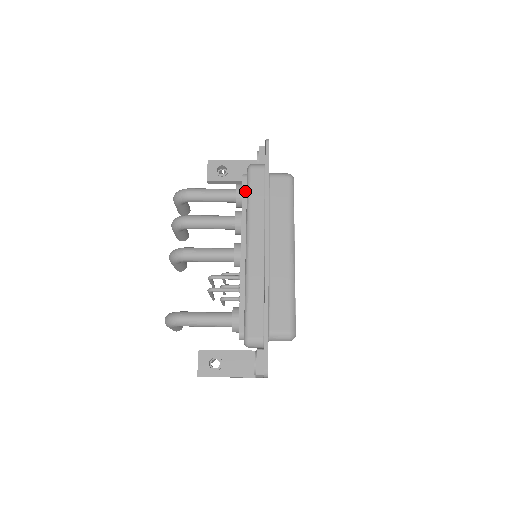
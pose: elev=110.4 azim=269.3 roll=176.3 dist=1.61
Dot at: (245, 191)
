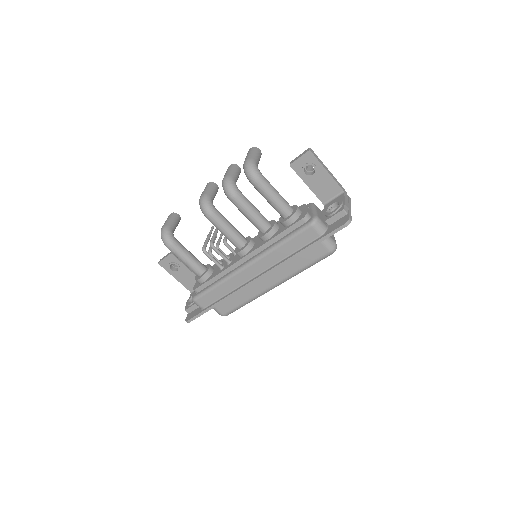
Dot at: (291, 229)
